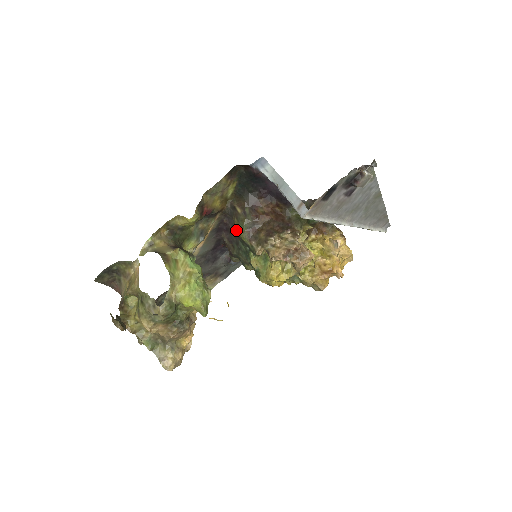
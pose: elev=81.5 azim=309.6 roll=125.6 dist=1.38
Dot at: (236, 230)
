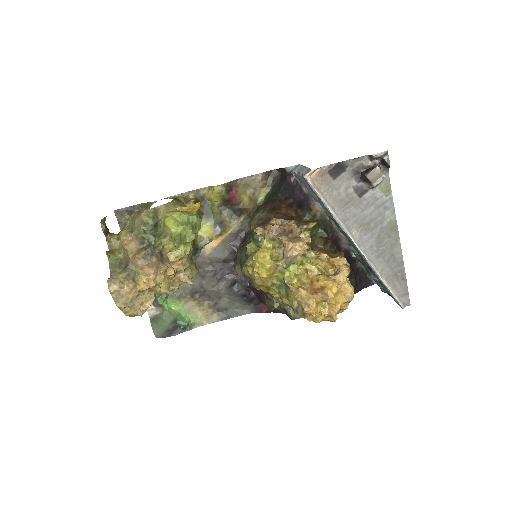
Dot at: occluded
